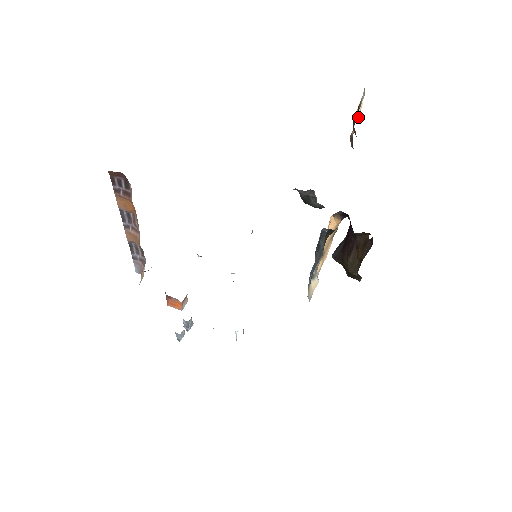
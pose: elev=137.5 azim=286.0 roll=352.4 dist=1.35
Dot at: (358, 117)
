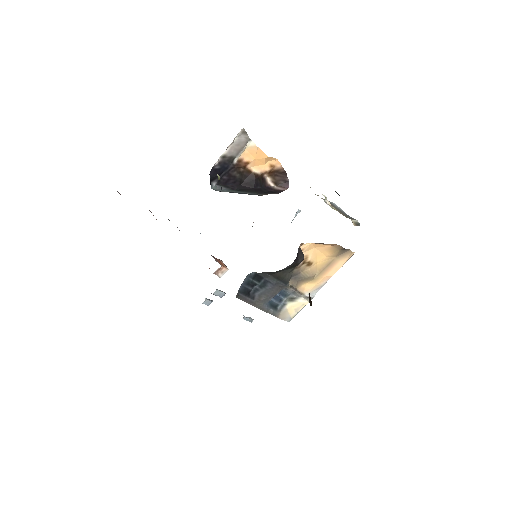
Dot at: (265, 156)
